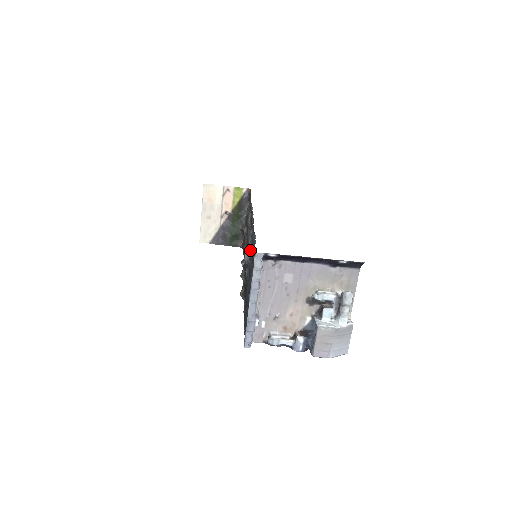
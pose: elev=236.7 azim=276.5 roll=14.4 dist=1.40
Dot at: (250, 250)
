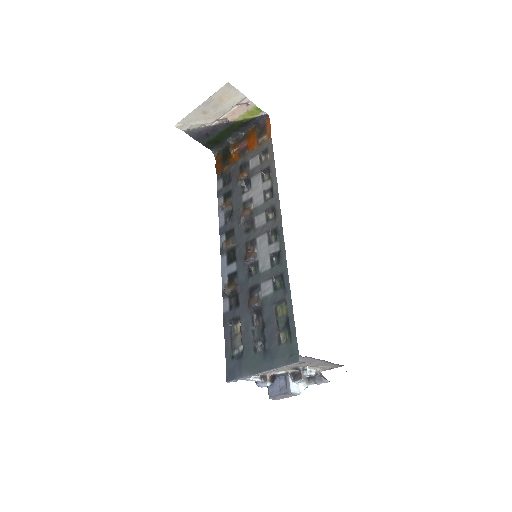
Dot at: (266, 279)
